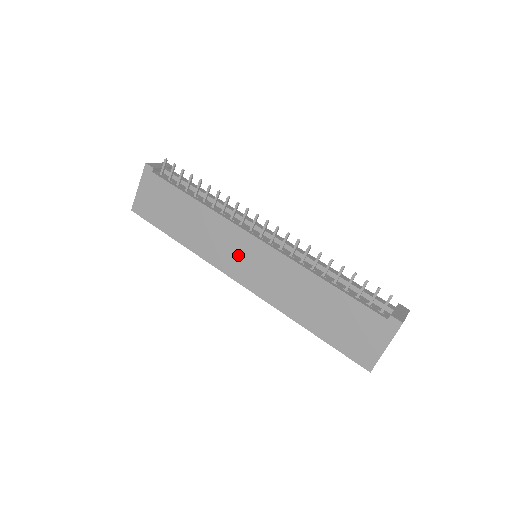
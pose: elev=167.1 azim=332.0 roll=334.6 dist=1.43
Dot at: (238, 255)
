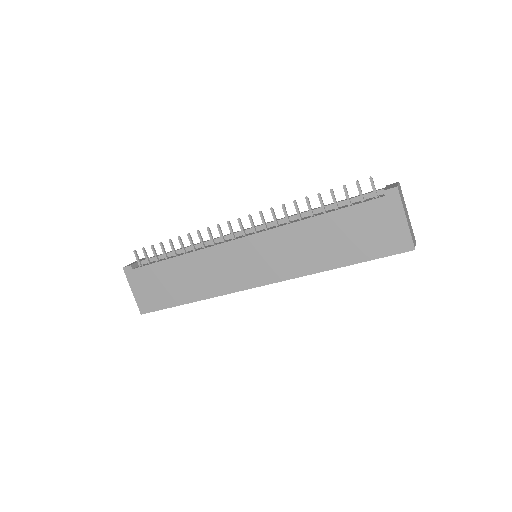
Dot at: (241, 265)
